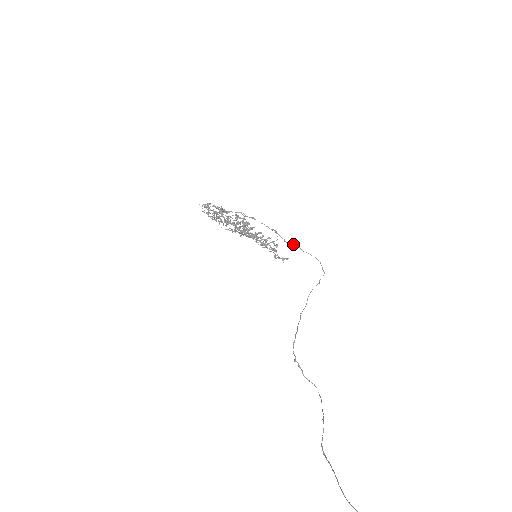
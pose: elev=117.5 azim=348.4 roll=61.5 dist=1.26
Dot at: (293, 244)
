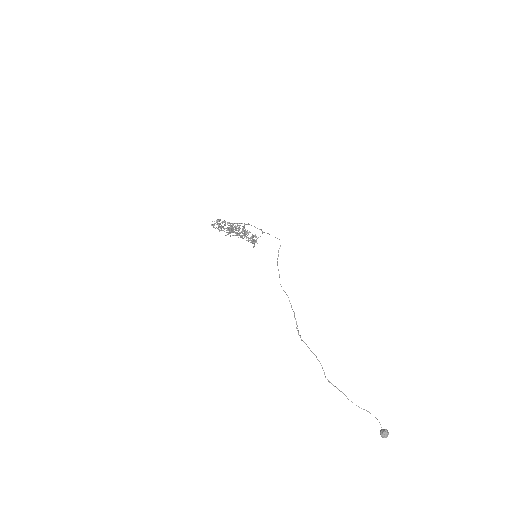
Dot at: occluded
